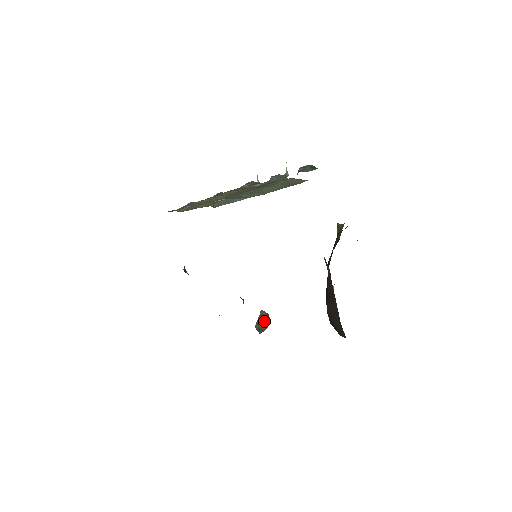
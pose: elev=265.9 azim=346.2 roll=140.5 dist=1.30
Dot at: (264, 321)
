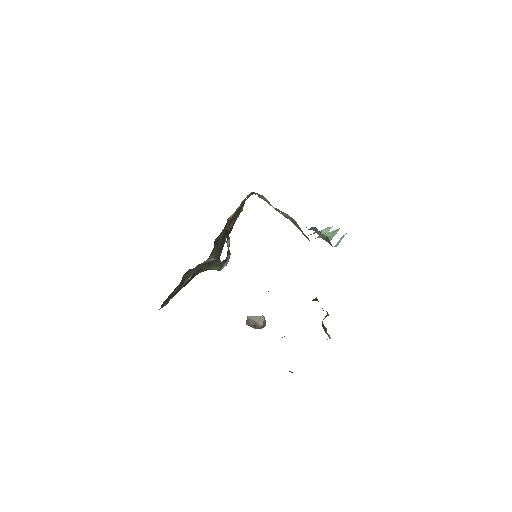
Dot at: (257, 322)
